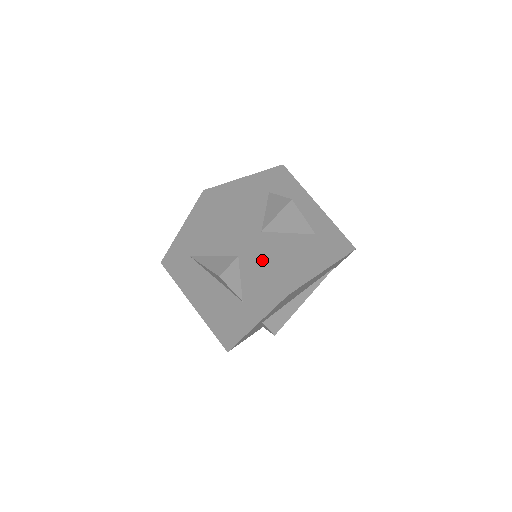
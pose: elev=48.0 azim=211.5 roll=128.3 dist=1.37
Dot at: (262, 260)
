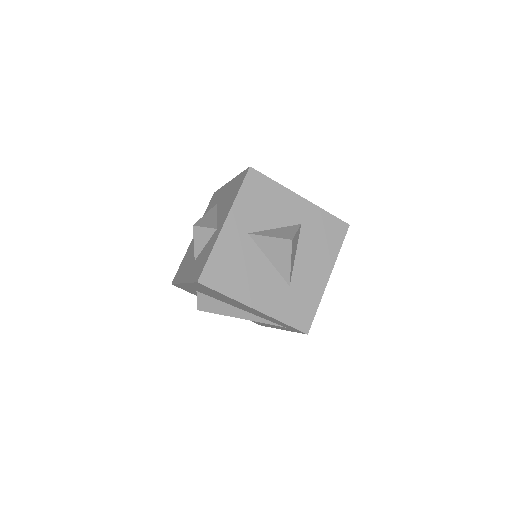
Dot at: (217, 245)
